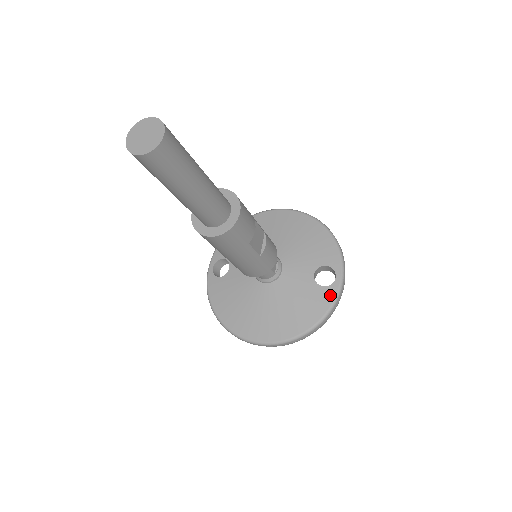
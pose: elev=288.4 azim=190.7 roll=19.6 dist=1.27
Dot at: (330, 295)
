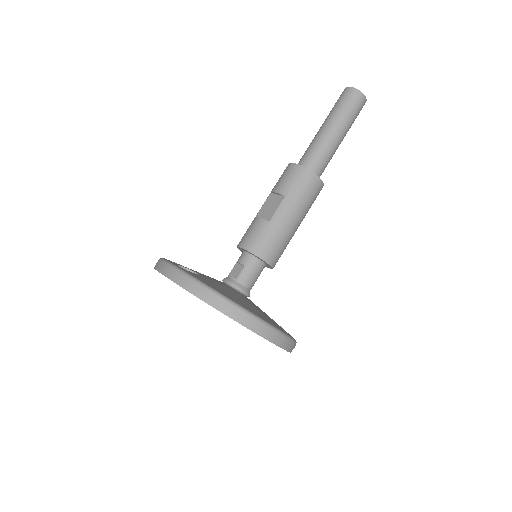
Dot at: occluded
